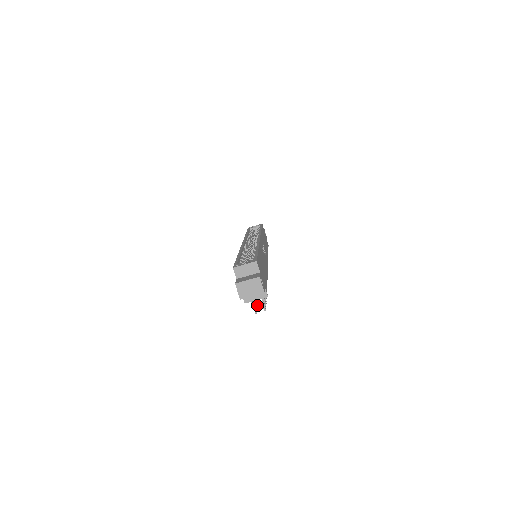
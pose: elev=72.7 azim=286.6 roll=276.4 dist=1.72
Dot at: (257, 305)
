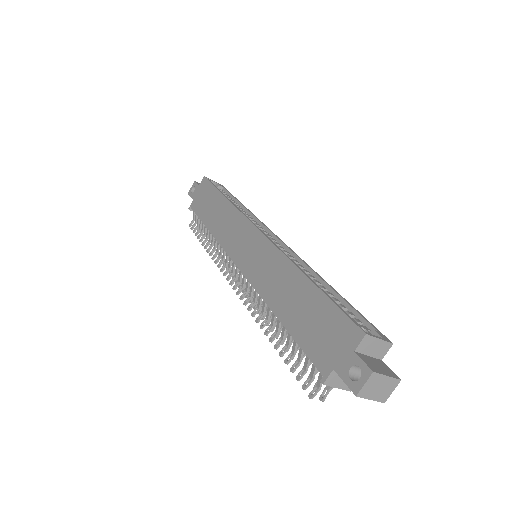
Dot at: (294, 371)
